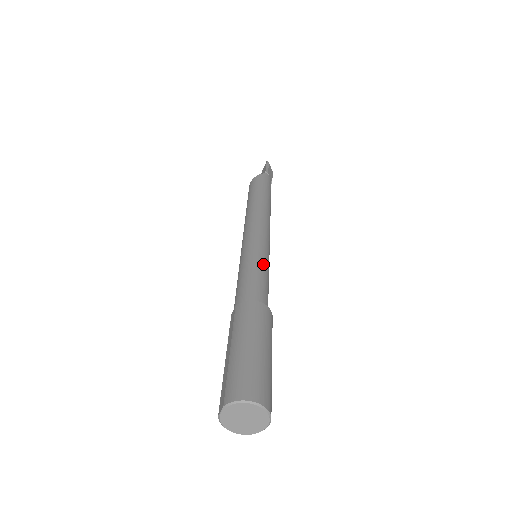
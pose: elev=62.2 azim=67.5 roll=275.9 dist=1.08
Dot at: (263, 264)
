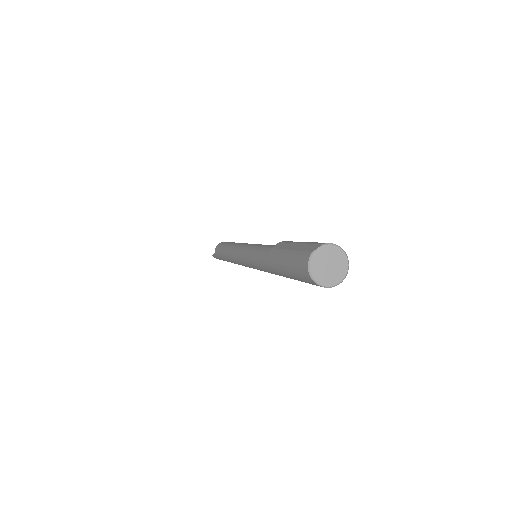
Dot at: occluded
